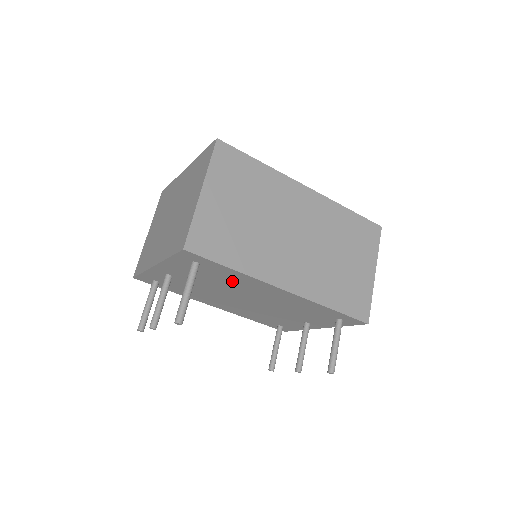
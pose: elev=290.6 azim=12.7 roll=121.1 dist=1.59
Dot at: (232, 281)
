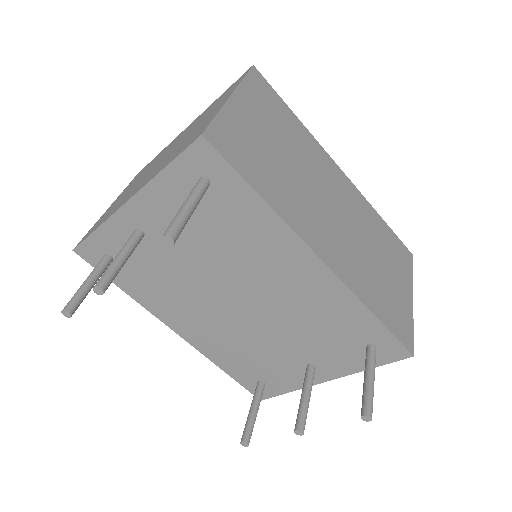
Dot at: (242, 239)
